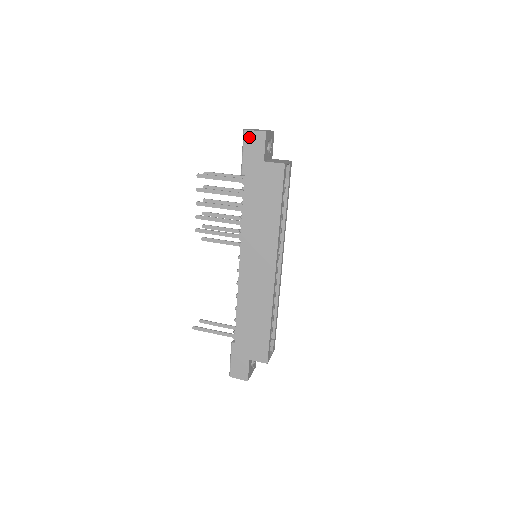
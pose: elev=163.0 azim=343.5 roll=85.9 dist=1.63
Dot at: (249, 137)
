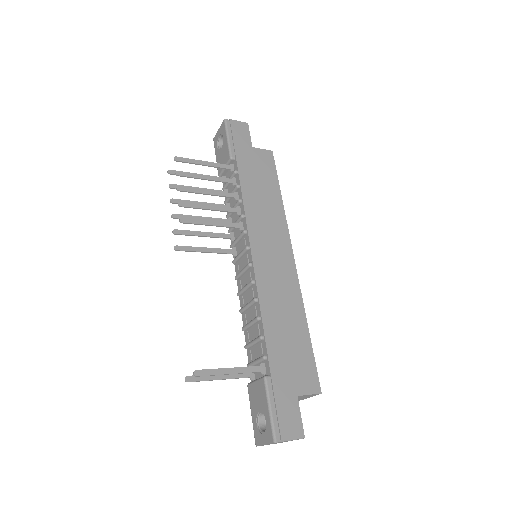
Dot at: (233, 125)
